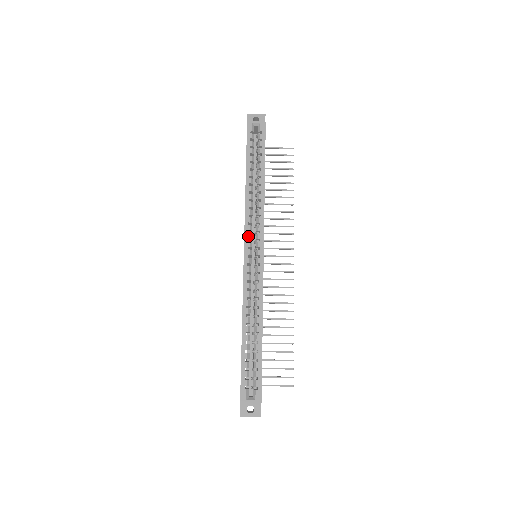
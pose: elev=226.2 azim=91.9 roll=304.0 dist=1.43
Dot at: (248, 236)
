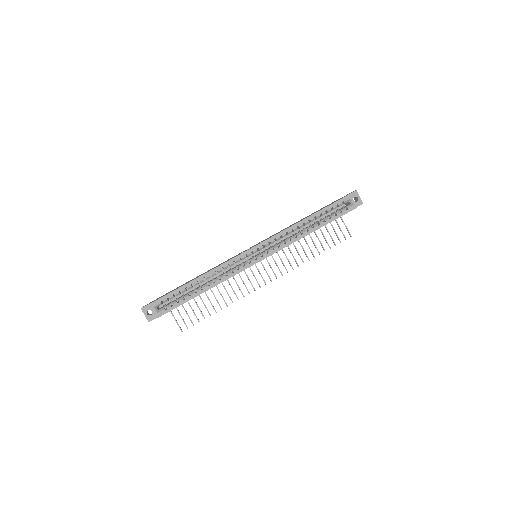
Dot at: (266, 243)
